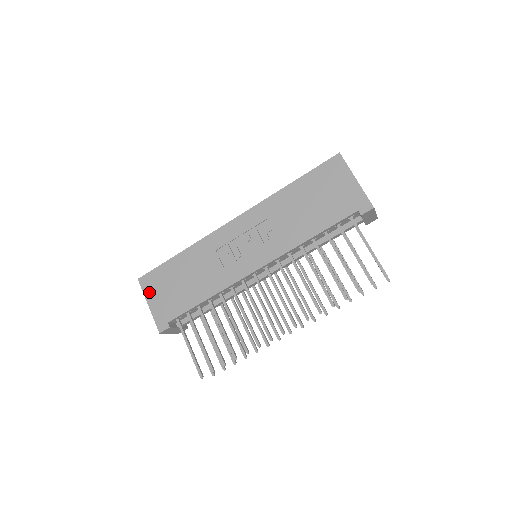
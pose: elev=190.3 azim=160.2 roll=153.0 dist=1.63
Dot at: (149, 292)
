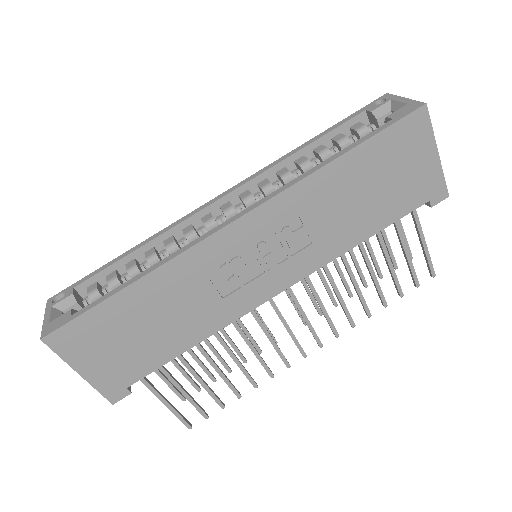
Dot at: (75, 355)
